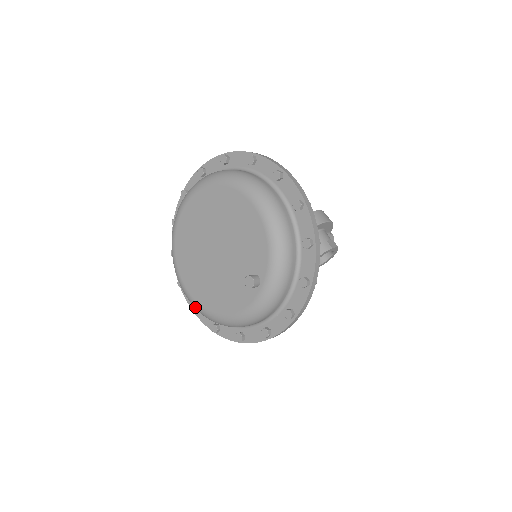
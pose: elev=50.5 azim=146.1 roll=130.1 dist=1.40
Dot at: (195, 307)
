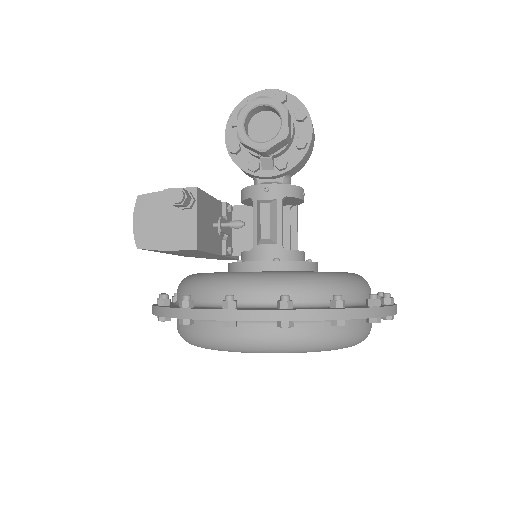
Dot at: occluded
